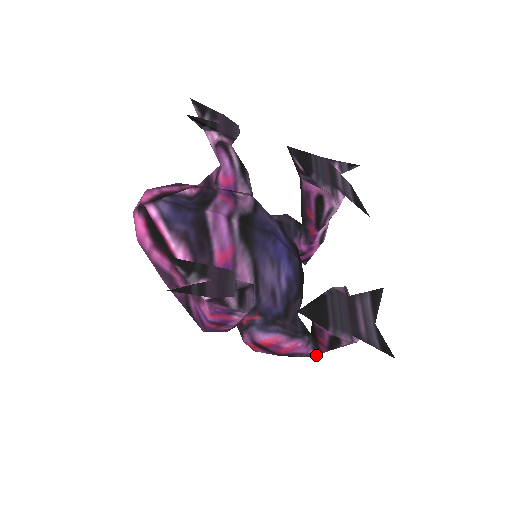
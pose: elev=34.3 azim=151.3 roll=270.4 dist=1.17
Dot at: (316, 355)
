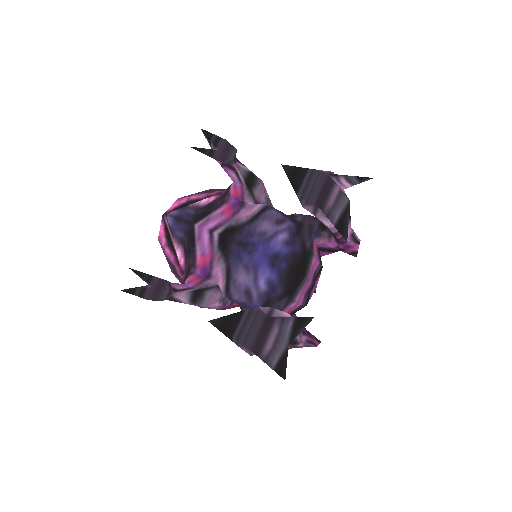
Dot at: occluded
